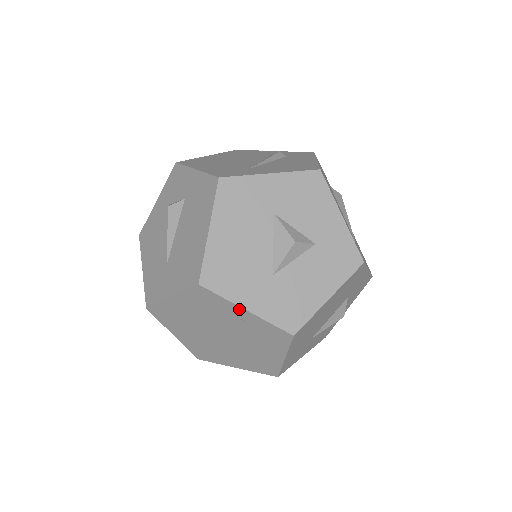
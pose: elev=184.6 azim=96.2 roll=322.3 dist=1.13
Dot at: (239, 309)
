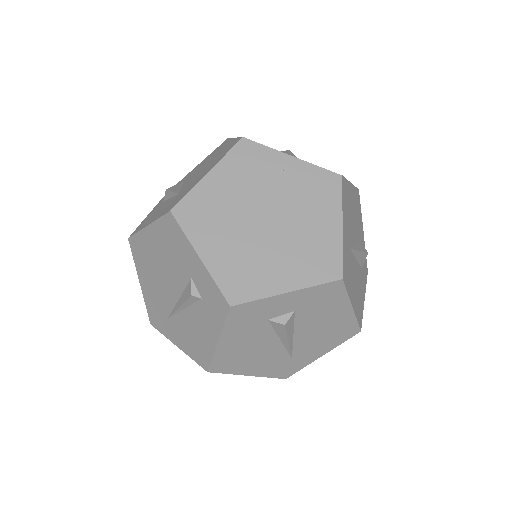
Dot at: occluded
